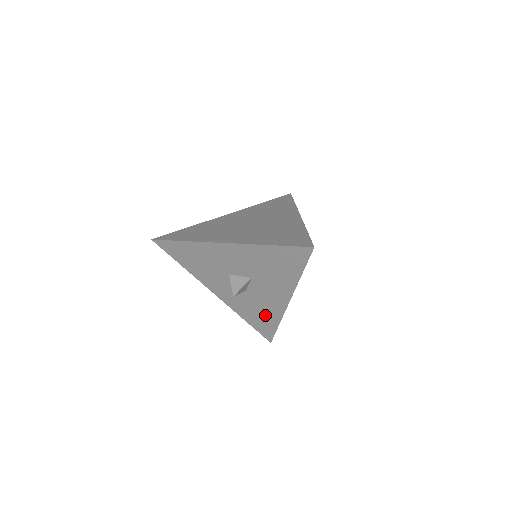
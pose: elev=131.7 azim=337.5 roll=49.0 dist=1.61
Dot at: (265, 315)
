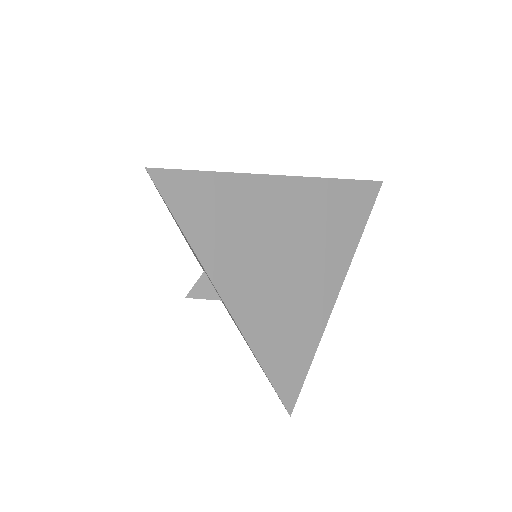
Dot at: occluded
